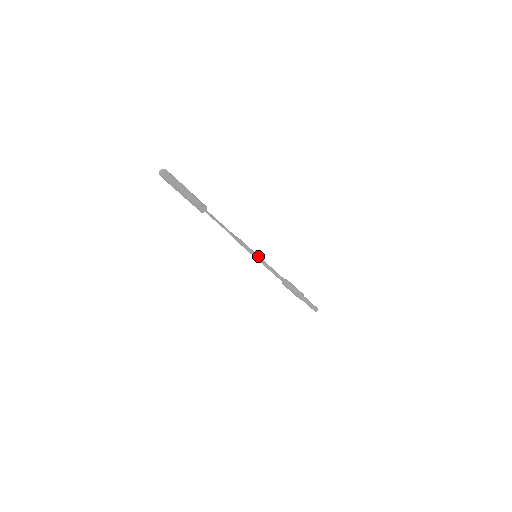
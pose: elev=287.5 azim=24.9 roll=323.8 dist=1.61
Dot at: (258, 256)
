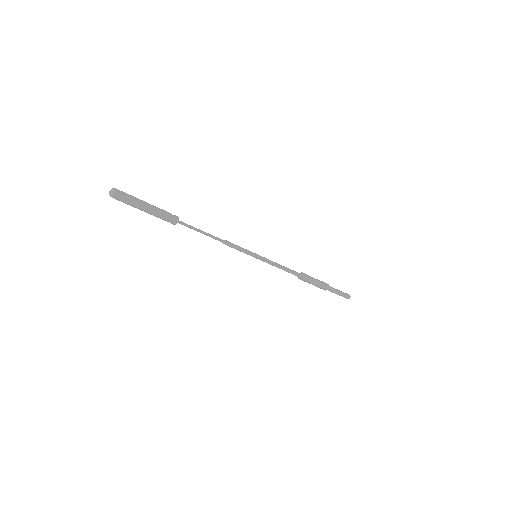
Dot at: (258, 257)
